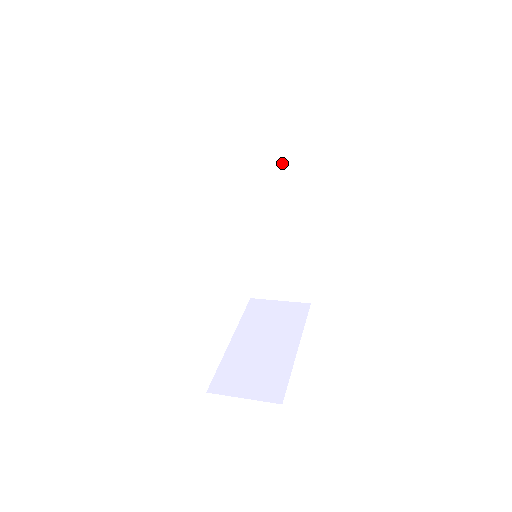
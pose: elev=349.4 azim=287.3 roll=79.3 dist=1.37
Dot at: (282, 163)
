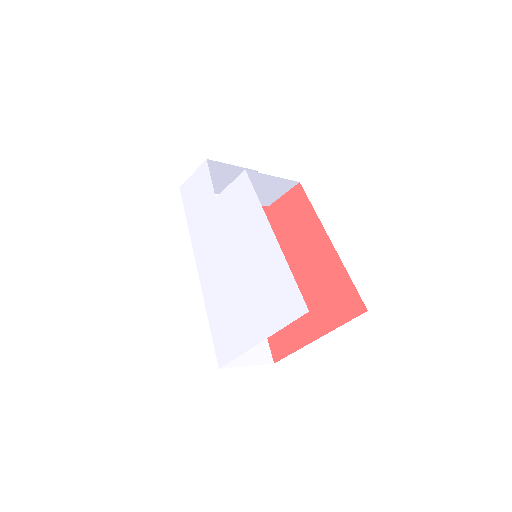
Dot at: occluded
